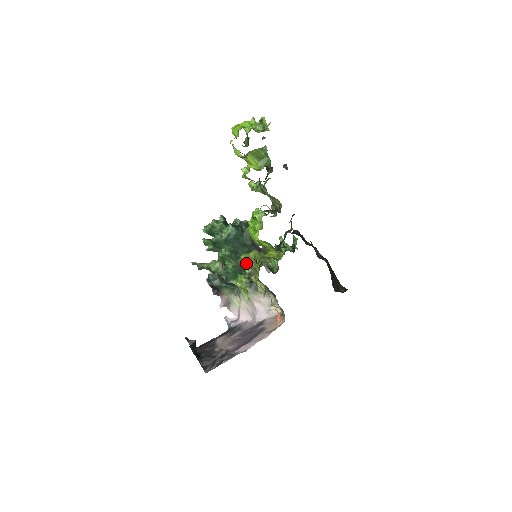
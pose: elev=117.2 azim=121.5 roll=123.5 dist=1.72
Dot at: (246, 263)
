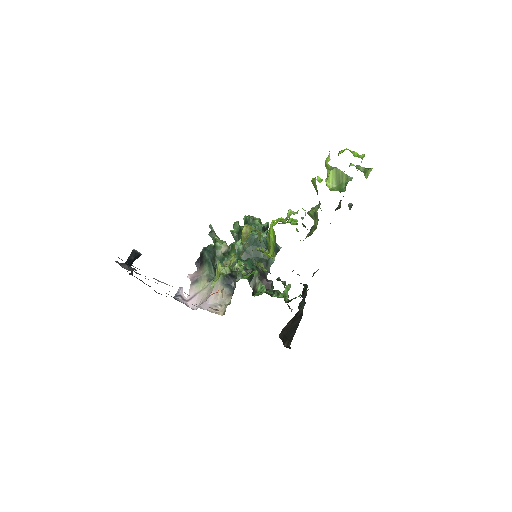
Dot at: (243, 232)
